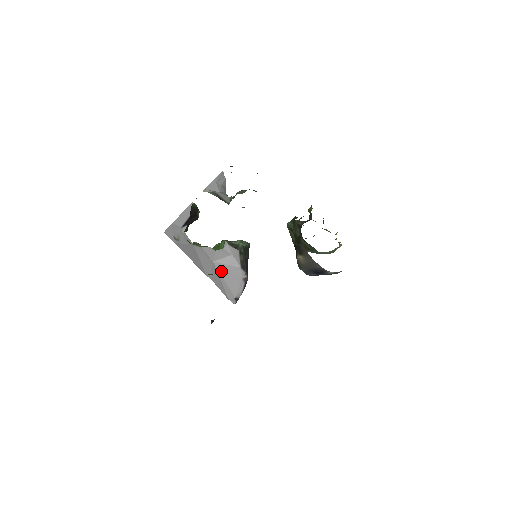
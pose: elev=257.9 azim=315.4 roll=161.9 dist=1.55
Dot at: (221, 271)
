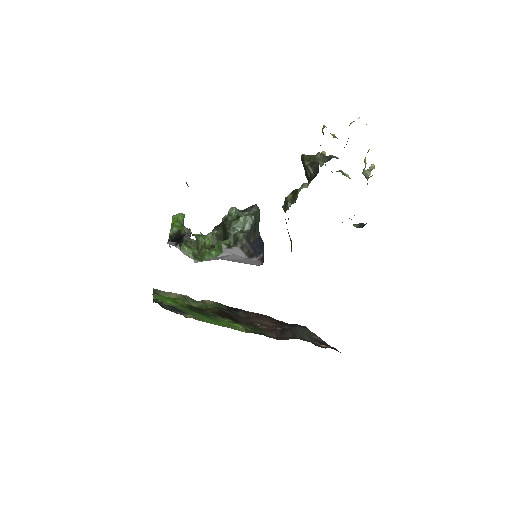
Dot at: (232, 261)
